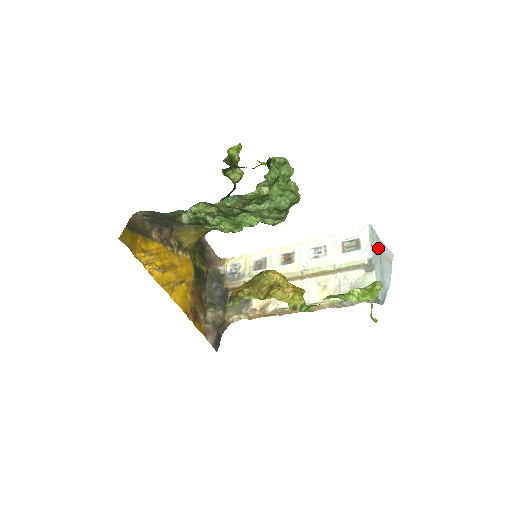
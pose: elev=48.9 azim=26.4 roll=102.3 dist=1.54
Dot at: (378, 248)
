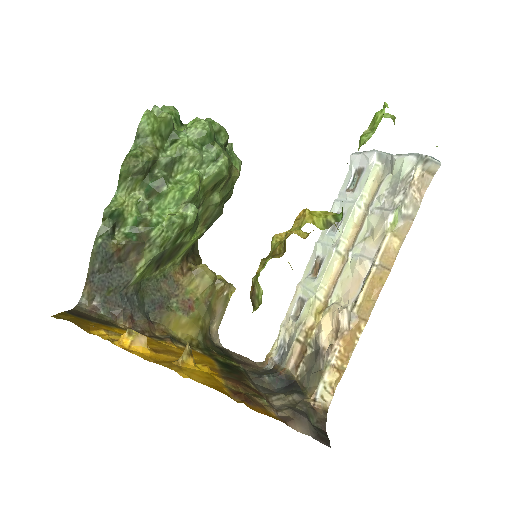
Dot at: occluded
